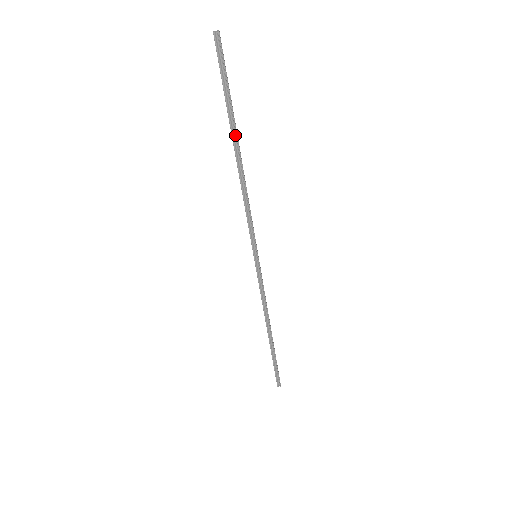
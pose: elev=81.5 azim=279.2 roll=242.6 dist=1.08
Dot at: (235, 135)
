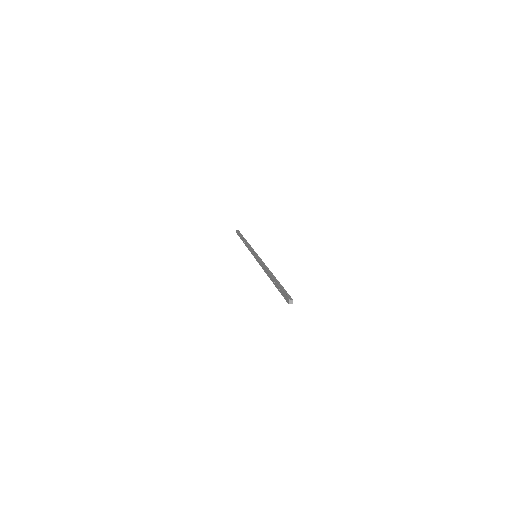
Dot at: occluded
